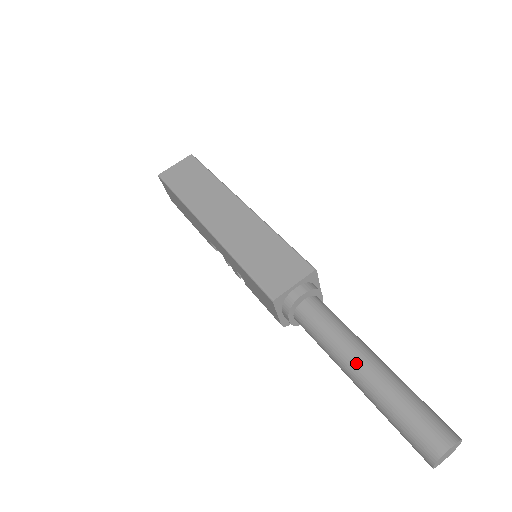
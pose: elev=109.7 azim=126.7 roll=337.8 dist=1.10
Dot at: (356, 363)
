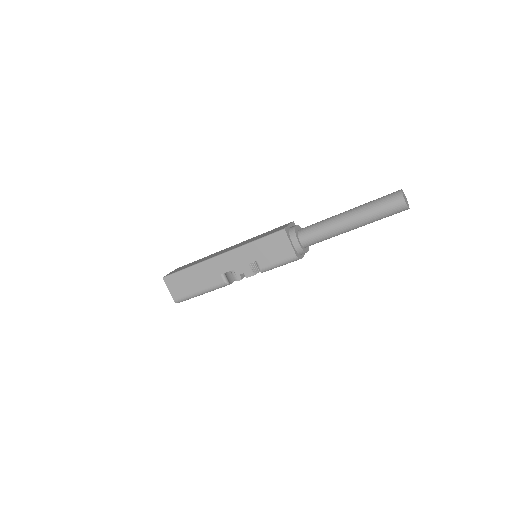
Dot at: (343, 214)
